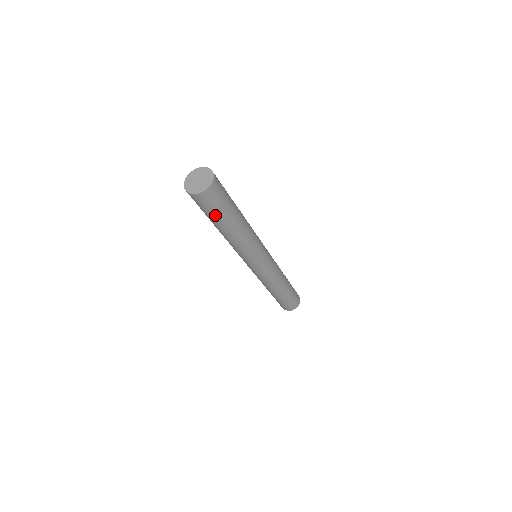
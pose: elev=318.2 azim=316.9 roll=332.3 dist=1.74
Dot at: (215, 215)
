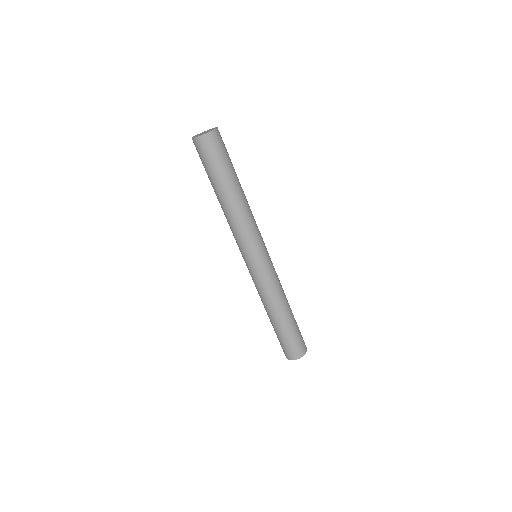
Dot at: (221, 166)
